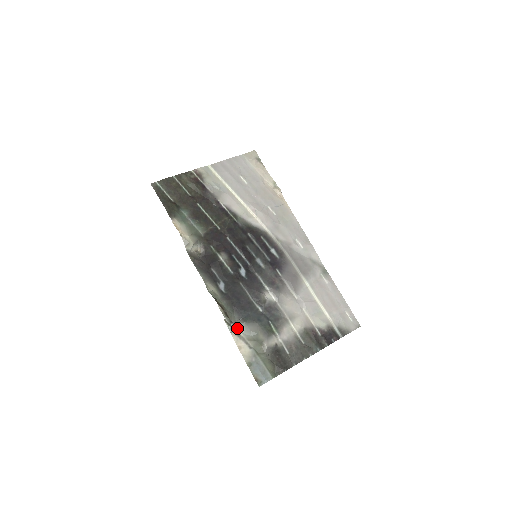
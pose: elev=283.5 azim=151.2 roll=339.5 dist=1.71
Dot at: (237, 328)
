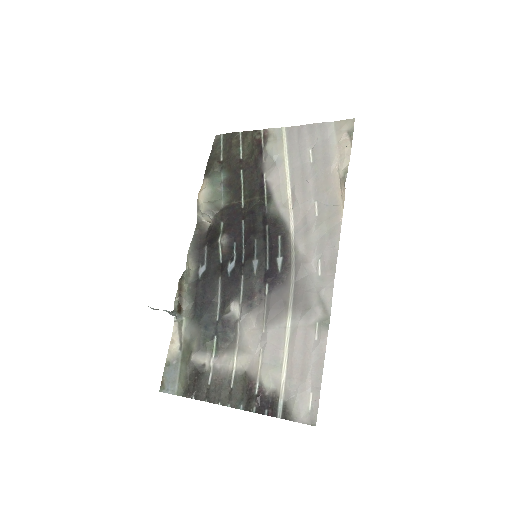
Dot at: (184, 321)
